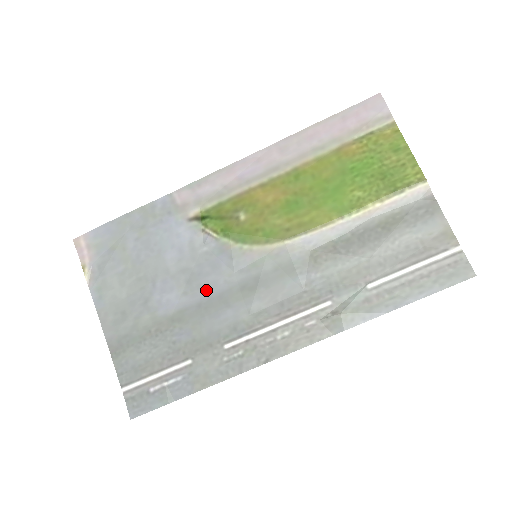
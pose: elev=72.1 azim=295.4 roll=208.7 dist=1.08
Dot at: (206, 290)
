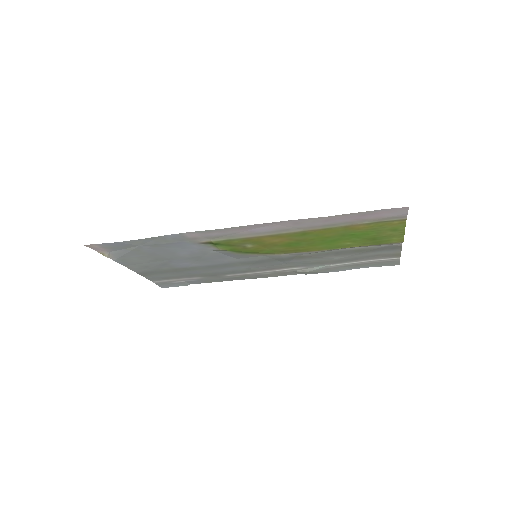
Dot at: (214, 263)
